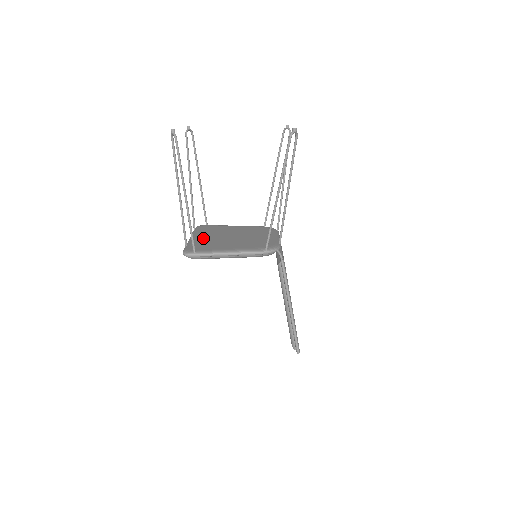
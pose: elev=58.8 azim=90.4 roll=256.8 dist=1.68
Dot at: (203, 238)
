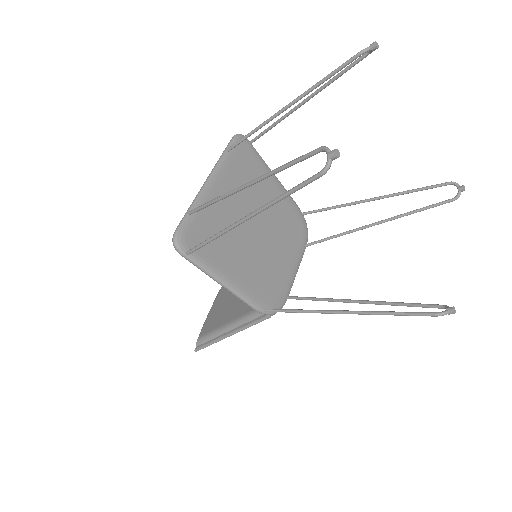
Dot at: (222, 201)
